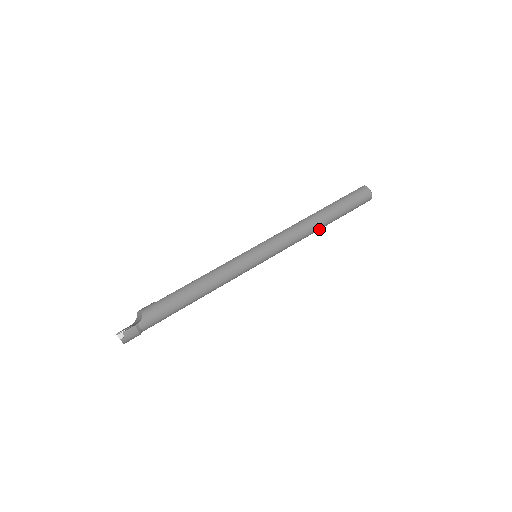
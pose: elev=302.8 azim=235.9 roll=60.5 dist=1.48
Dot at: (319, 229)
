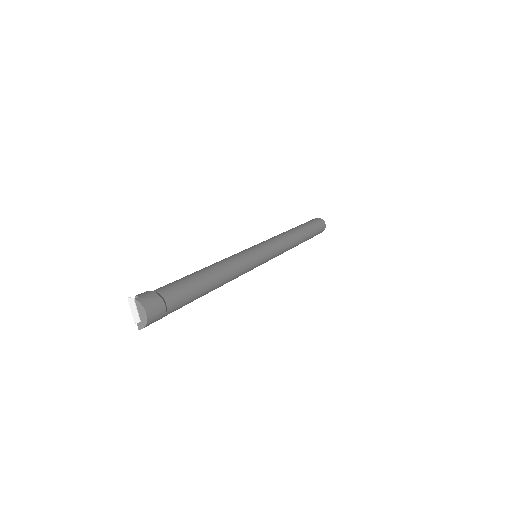
Dot at: (298, 236)
